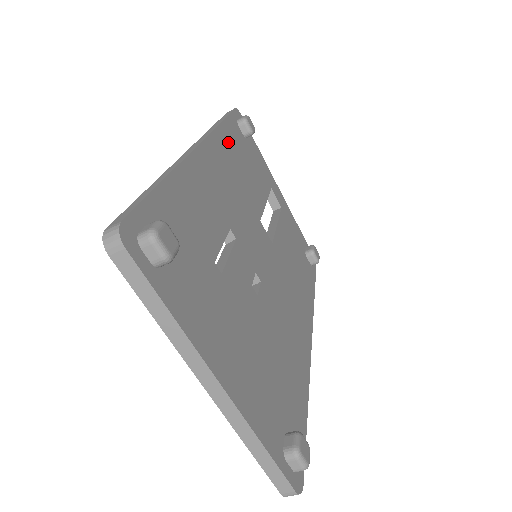
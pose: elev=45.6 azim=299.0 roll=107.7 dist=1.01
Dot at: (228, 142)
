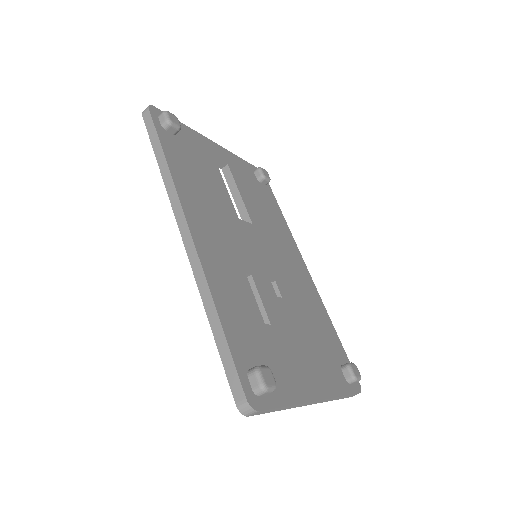
Dot at: (182, 175)
